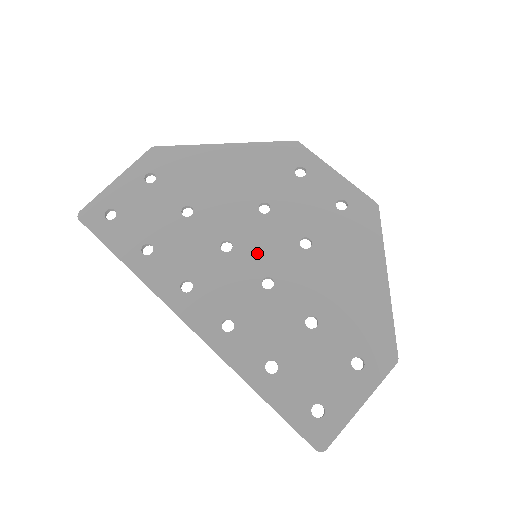
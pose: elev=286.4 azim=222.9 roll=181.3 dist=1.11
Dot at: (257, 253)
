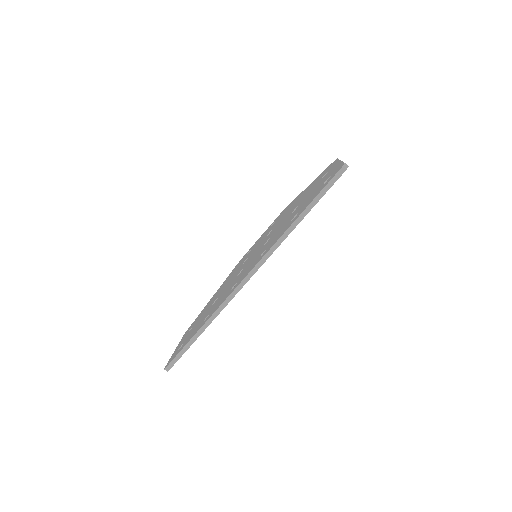
Dot at: occluded
